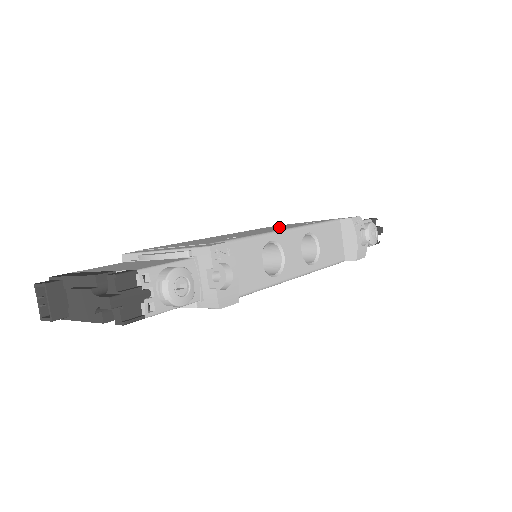
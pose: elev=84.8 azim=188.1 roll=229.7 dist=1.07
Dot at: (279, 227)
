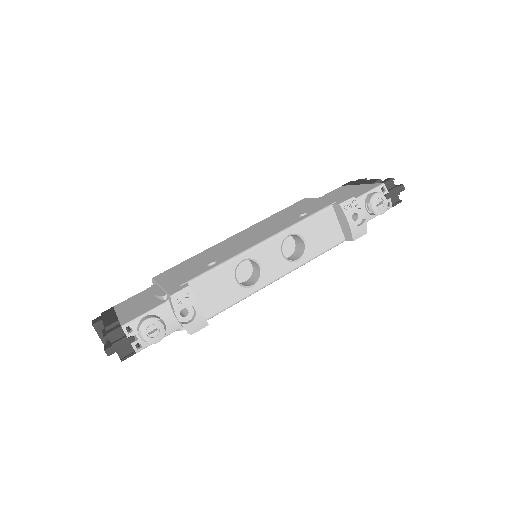
Dot at: (277, 223)
